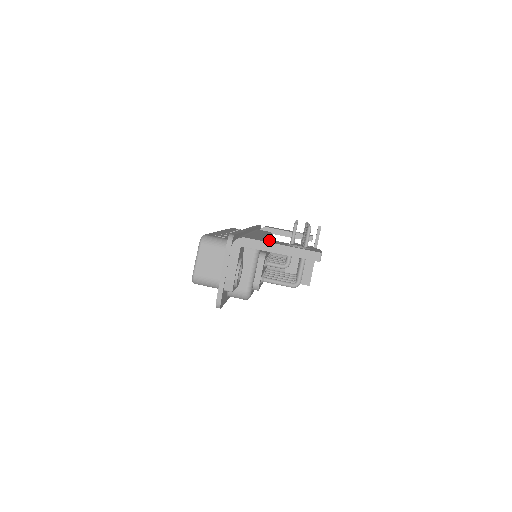
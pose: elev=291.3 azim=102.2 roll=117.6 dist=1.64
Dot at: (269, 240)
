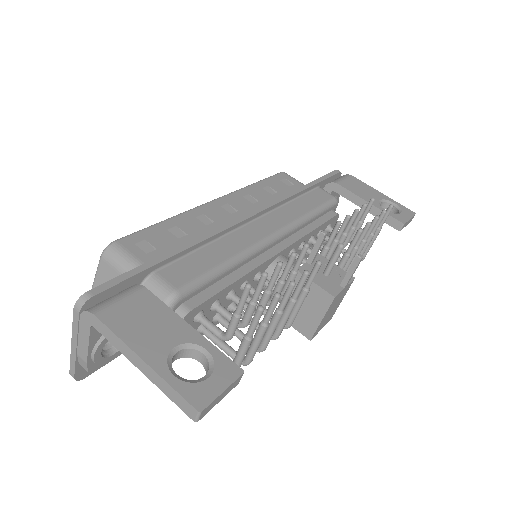
Dot at: (157, 320)
